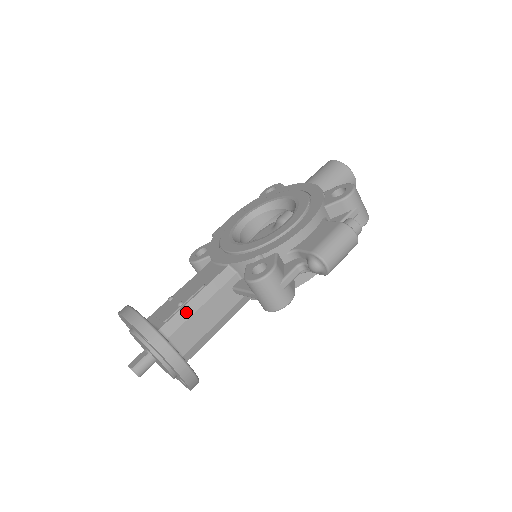
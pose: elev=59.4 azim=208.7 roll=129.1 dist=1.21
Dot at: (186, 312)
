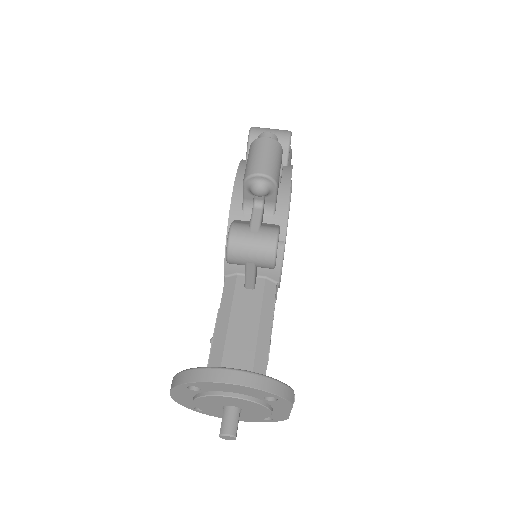
Dot at: (219, 340)
